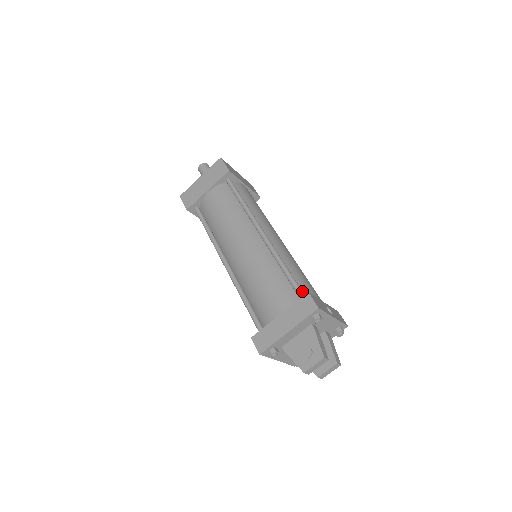
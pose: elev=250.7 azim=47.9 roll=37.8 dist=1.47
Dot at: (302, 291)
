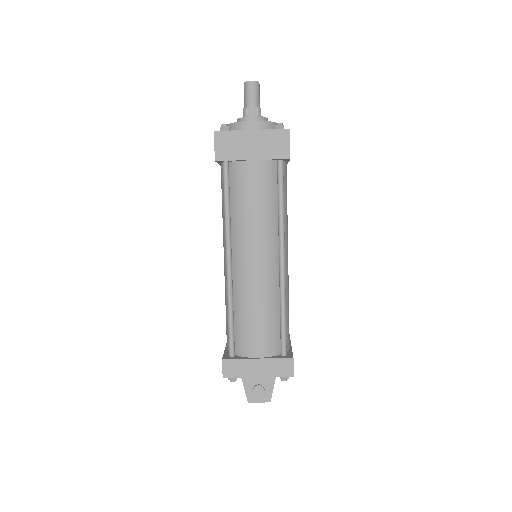
Dot at: (286, 346)
